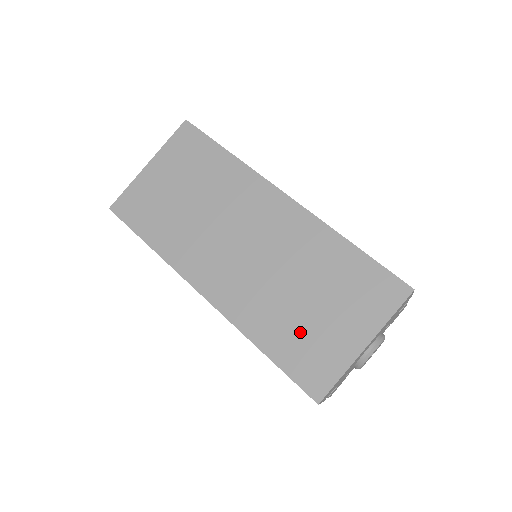
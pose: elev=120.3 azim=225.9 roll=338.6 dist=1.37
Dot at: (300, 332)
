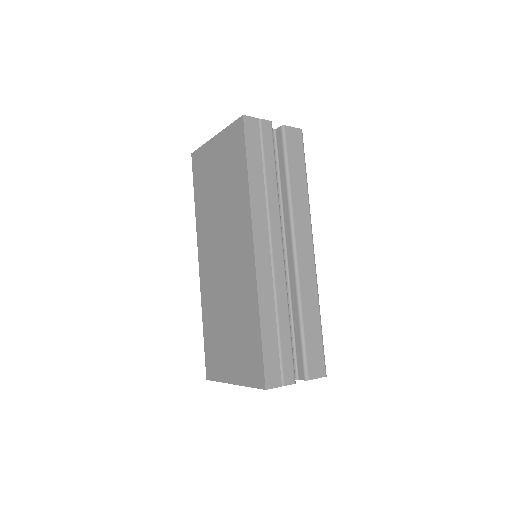
Dot at: (217, 339)
